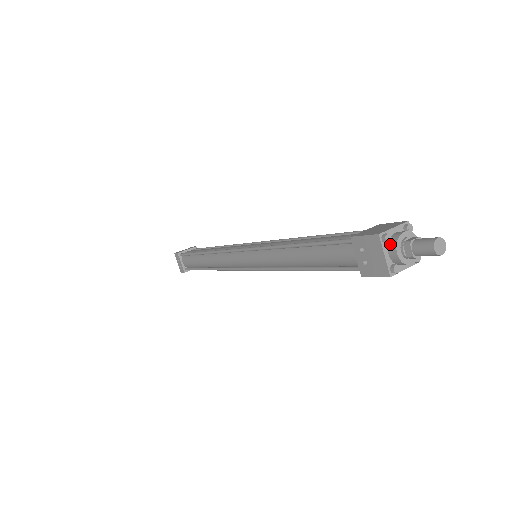
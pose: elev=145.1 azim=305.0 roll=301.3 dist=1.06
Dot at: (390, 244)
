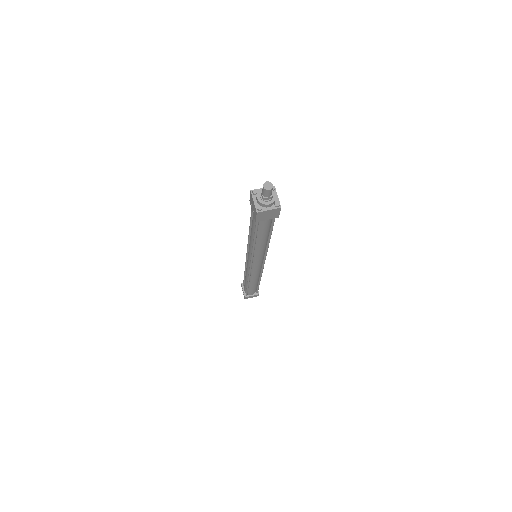
Dot at: (257, 195)
